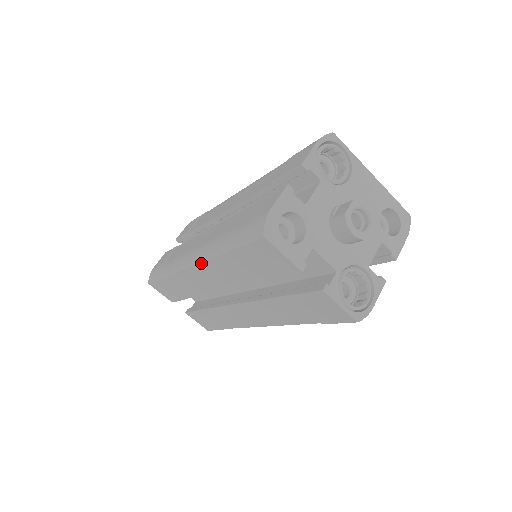
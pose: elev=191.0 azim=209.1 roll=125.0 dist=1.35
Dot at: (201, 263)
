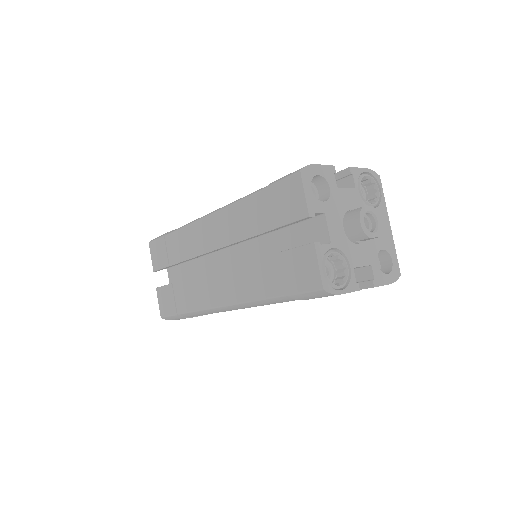
Dot at: (221, 210)
